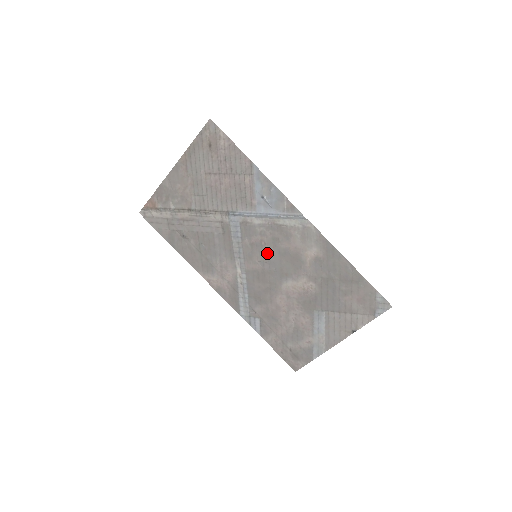
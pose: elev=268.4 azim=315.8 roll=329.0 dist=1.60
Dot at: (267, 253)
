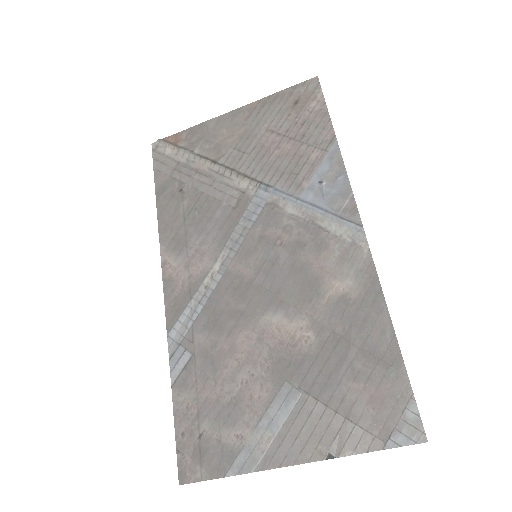
Dot at: (275, 258)
